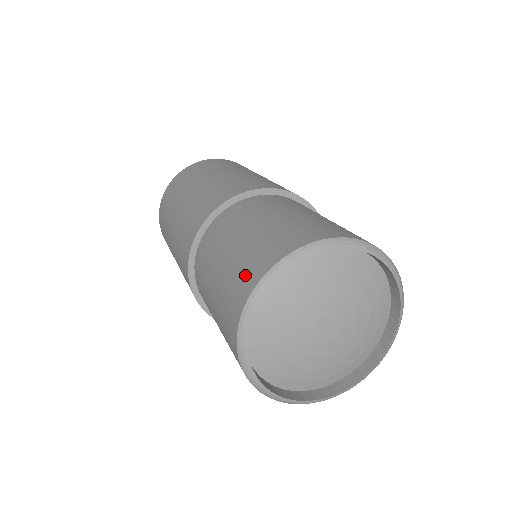
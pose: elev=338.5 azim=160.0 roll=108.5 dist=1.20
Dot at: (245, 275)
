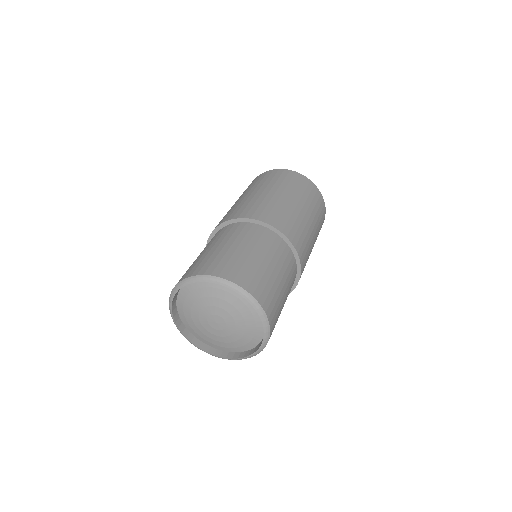
Dot at: (187, 272)
